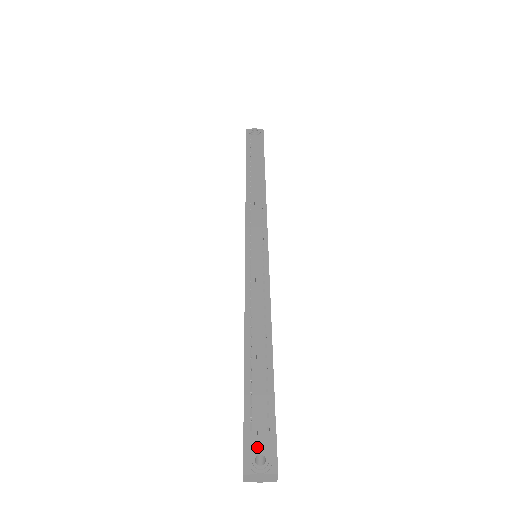
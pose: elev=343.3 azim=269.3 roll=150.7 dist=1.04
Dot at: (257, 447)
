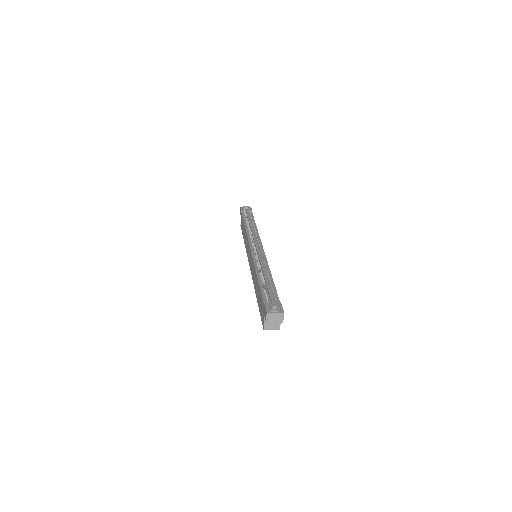
Dot at: (272, 306)
